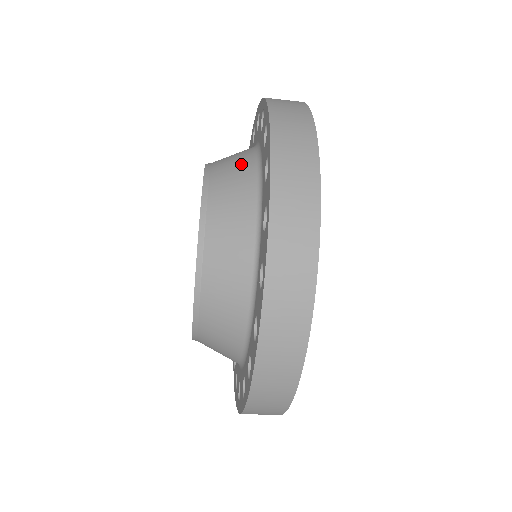
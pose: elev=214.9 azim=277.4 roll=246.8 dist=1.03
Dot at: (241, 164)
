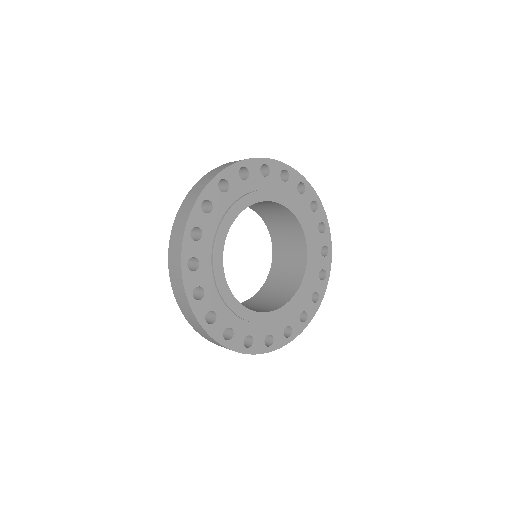
Dot at: occluded
